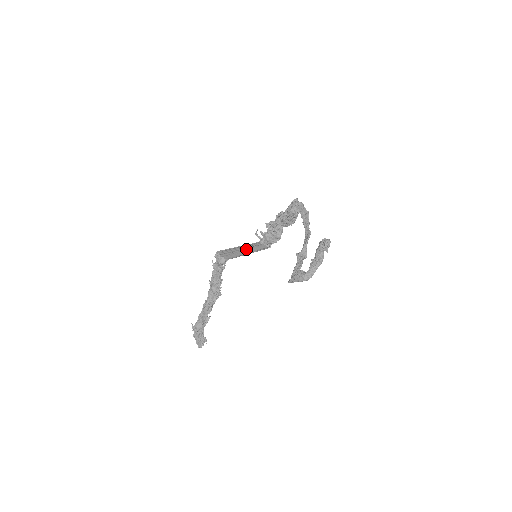
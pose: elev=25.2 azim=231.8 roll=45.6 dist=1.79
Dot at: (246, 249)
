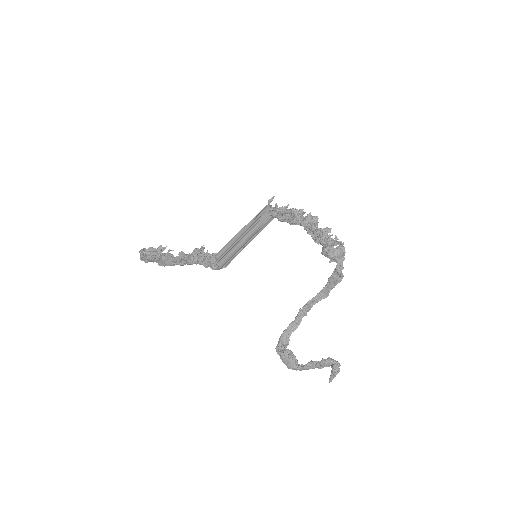
Dot at: (249, 234)
